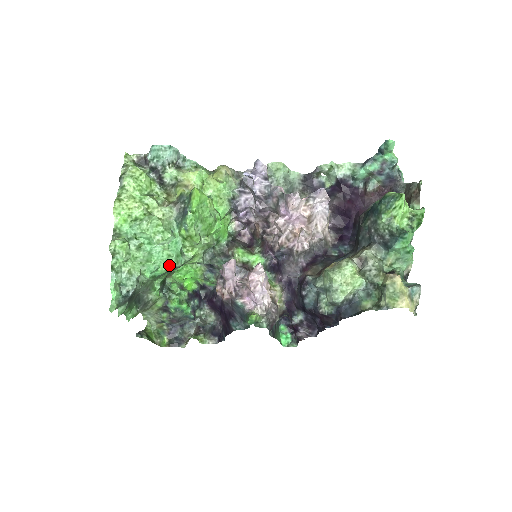
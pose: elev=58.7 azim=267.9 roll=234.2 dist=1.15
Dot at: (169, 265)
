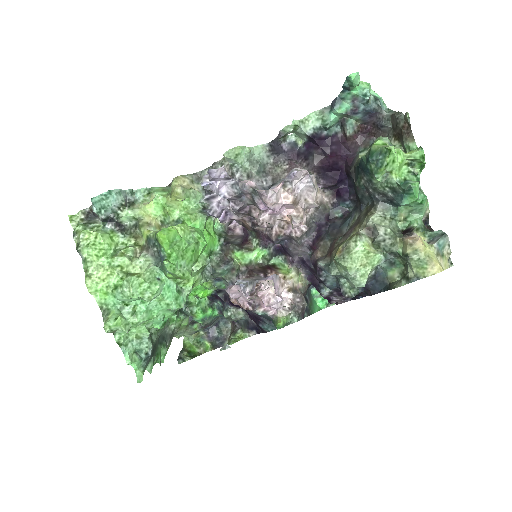
Dot at: (173, 311)
